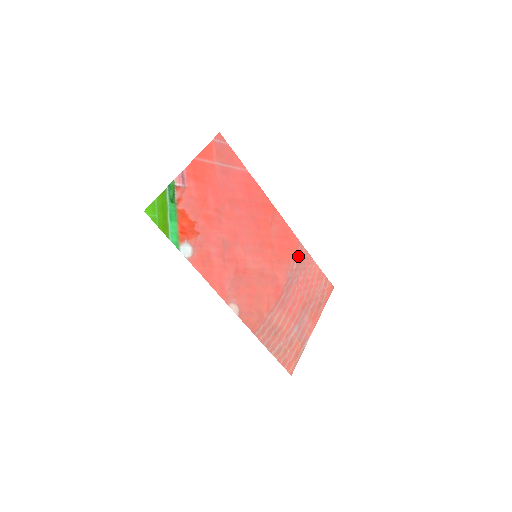
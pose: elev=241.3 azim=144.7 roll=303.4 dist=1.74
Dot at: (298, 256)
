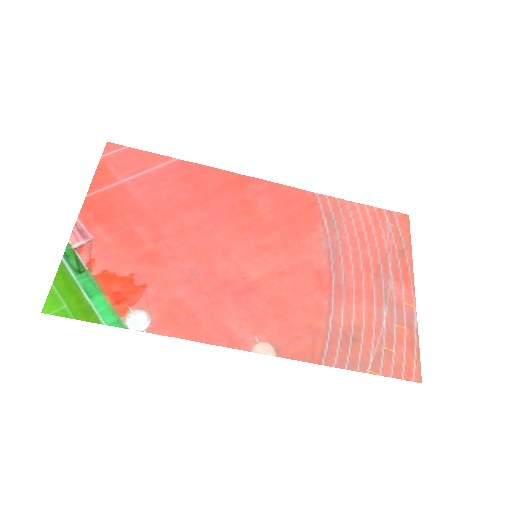
Dot at: (324, 213)
